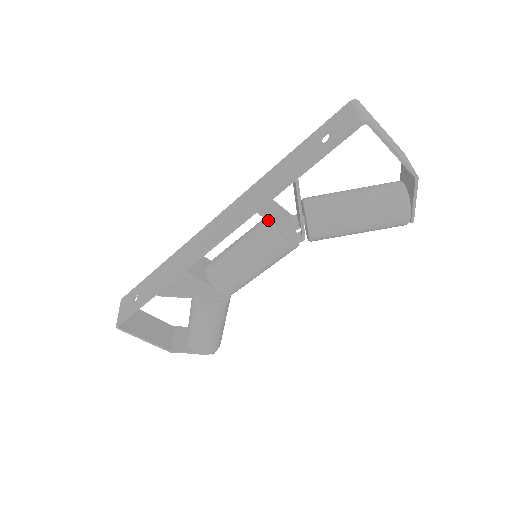
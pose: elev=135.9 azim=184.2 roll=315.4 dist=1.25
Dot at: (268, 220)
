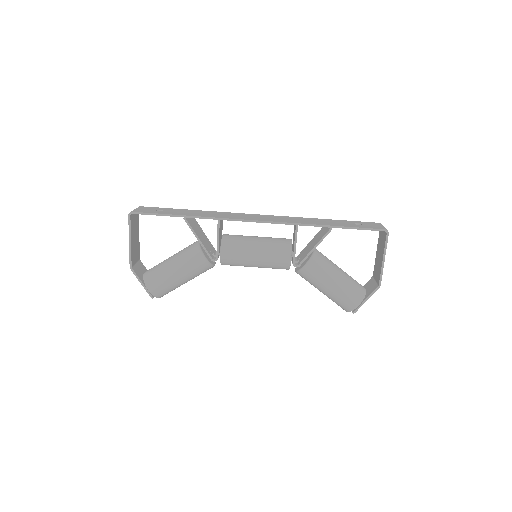
Dot at: (296, 236)
